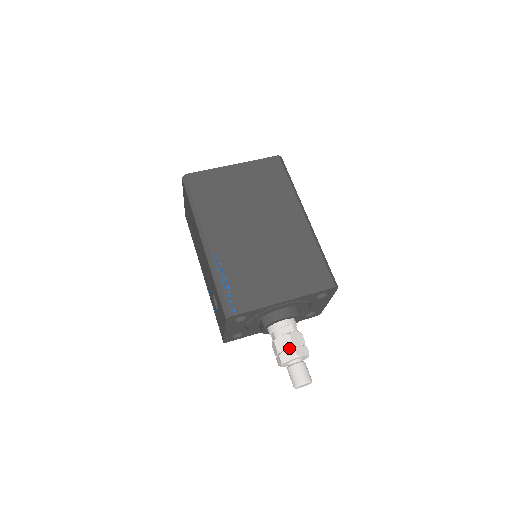
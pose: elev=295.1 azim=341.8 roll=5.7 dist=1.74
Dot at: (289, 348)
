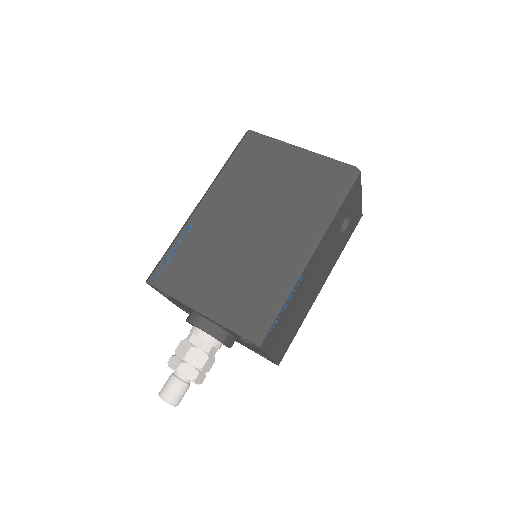
Dot at: (180, 358)
